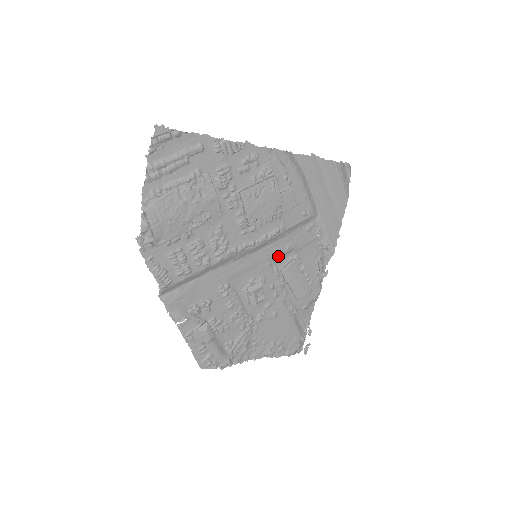
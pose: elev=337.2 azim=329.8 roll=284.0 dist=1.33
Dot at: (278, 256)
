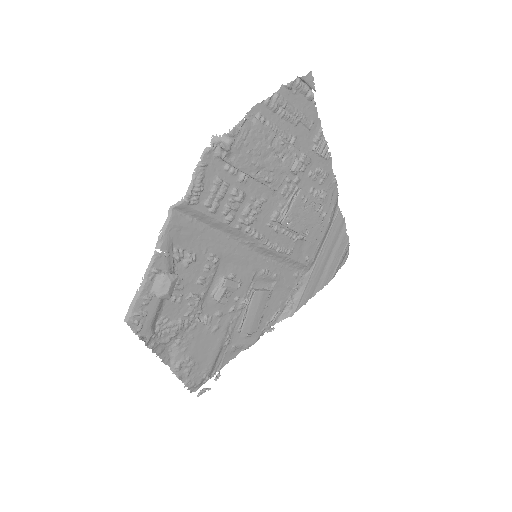
Dot at: (264, 275)
